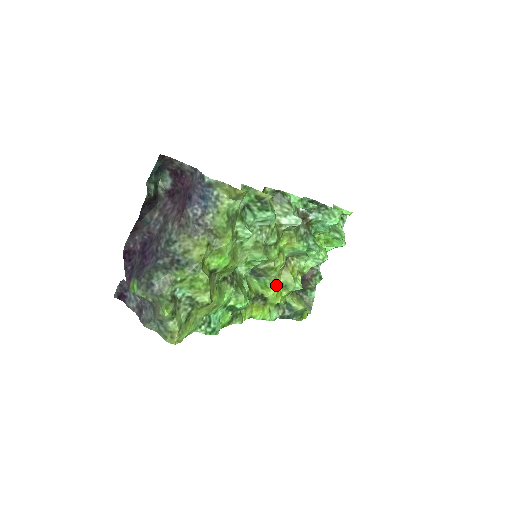
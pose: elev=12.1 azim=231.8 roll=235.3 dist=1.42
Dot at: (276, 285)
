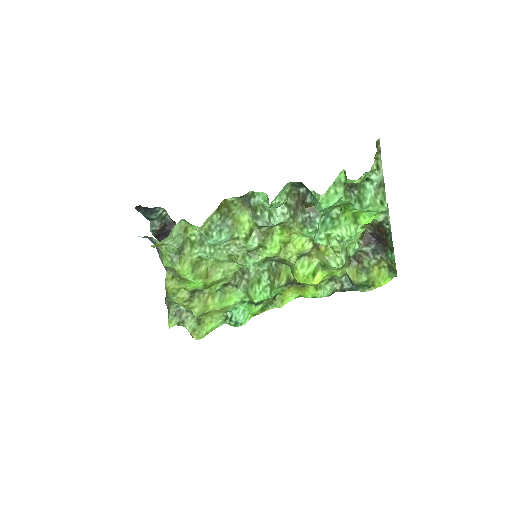
Dot at: (300, 272)
